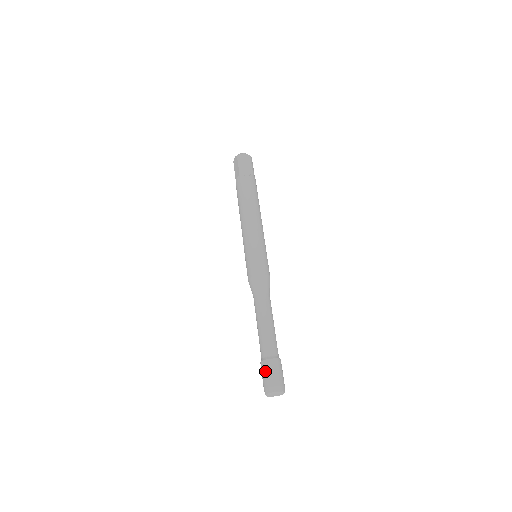
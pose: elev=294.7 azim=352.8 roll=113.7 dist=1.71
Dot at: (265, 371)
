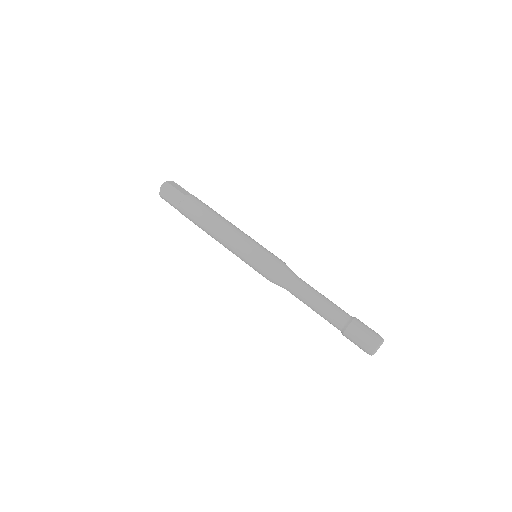
Dot at: (358, 333)
